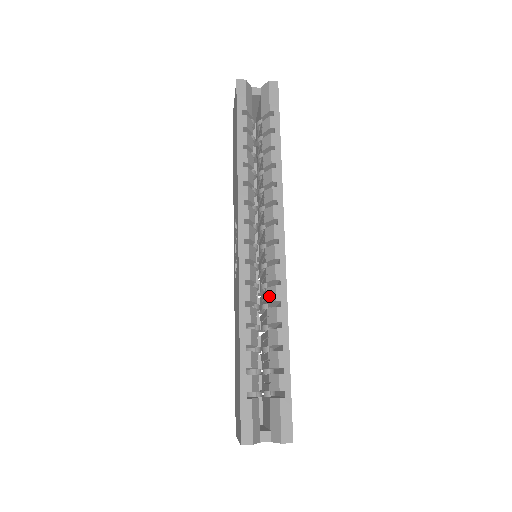
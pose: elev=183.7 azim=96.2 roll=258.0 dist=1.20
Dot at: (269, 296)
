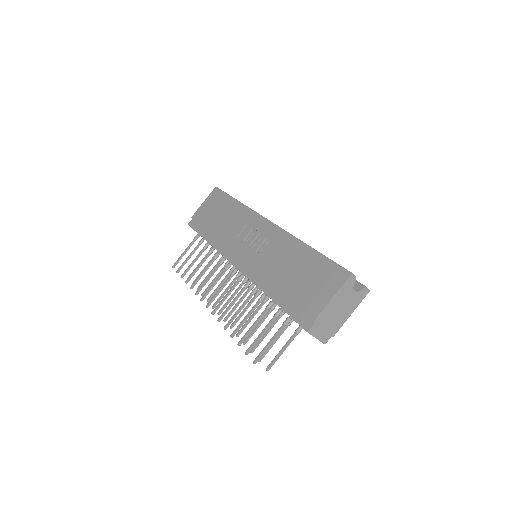
Dot at: occluded
